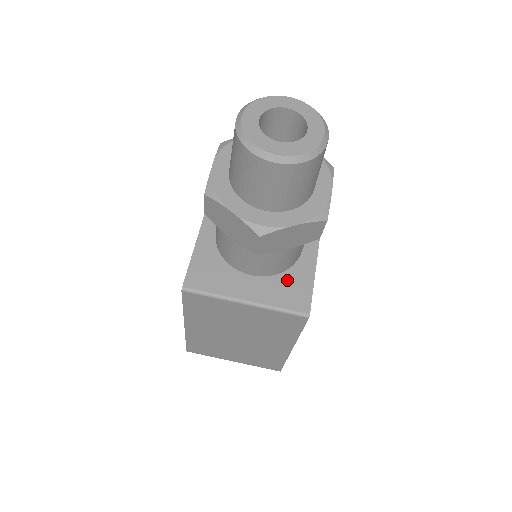
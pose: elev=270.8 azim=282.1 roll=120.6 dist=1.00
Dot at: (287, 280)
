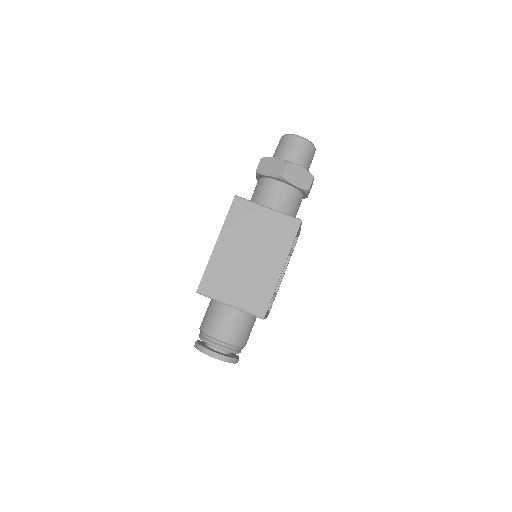
Dot at: occluded
